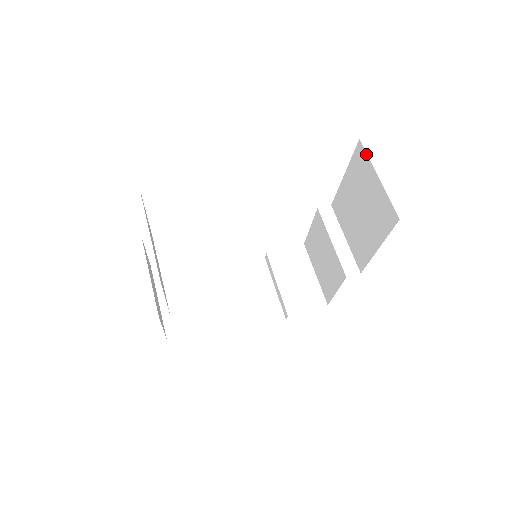
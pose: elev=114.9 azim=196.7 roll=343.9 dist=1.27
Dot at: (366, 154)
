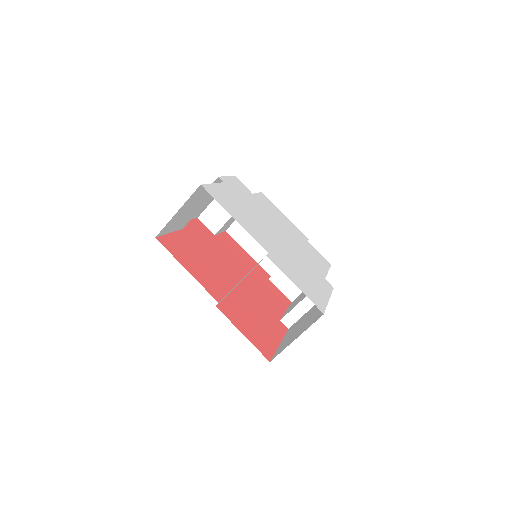
Dot at: occluded
